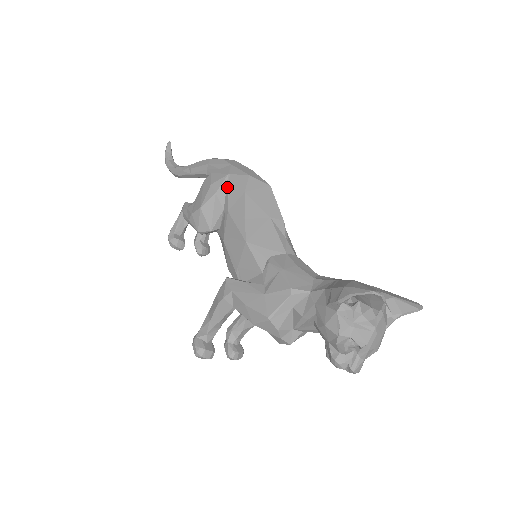
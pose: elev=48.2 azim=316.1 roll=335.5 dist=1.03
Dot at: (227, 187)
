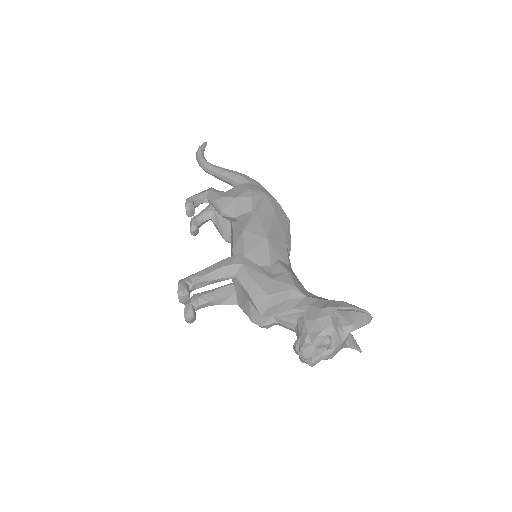
Dot at: (261, 199)
